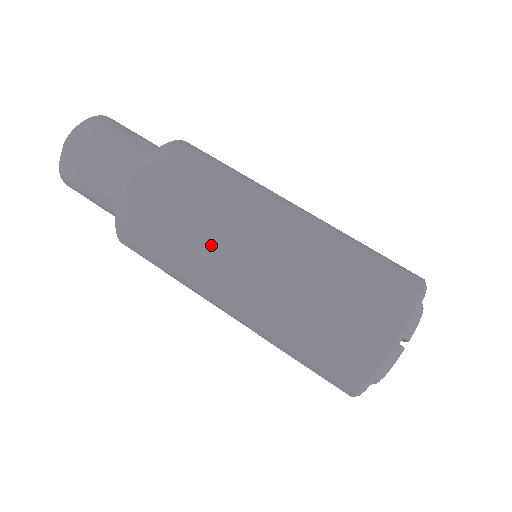
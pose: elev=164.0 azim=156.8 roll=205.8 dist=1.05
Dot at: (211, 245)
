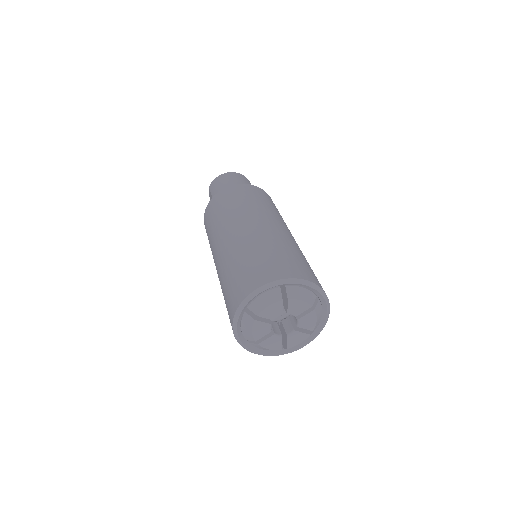
Dot at: (213, 245)
